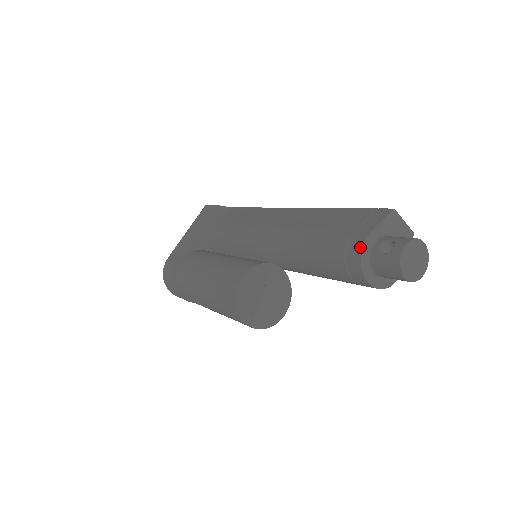
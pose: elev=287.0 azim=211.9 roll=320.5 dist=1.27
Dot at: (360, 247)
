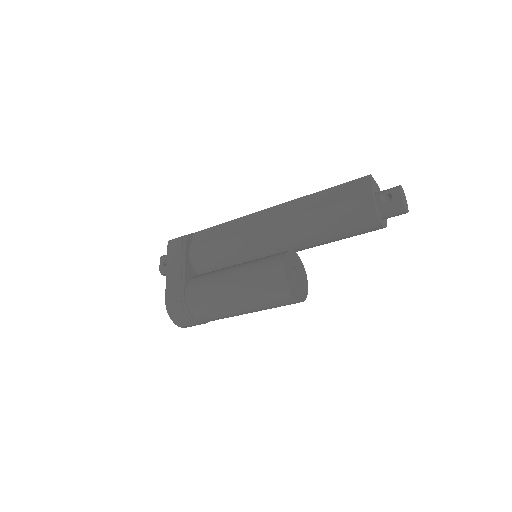
Dot at: (372, 205)
